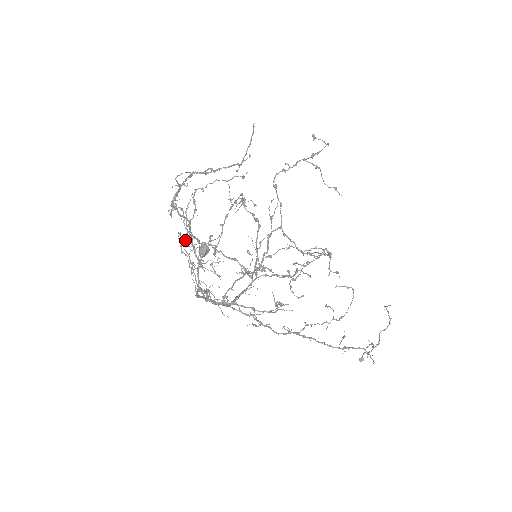
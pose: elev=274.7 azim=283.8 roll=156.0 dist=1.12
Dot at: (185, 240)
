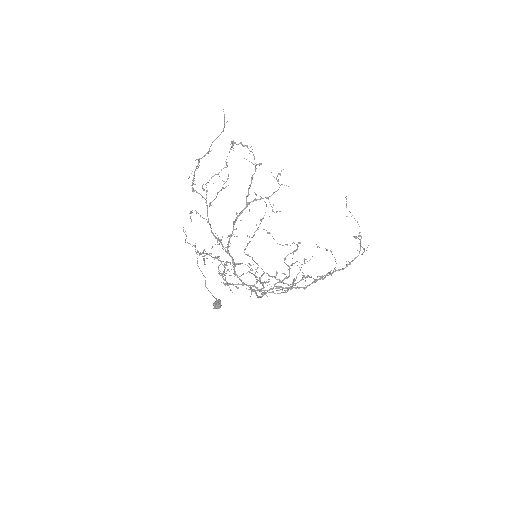
Dot at: (204, 250)
